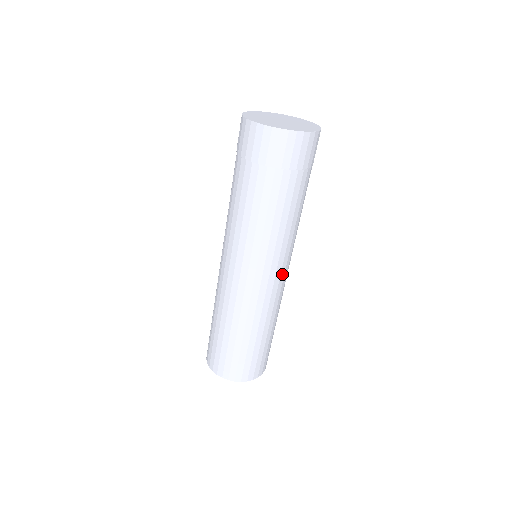
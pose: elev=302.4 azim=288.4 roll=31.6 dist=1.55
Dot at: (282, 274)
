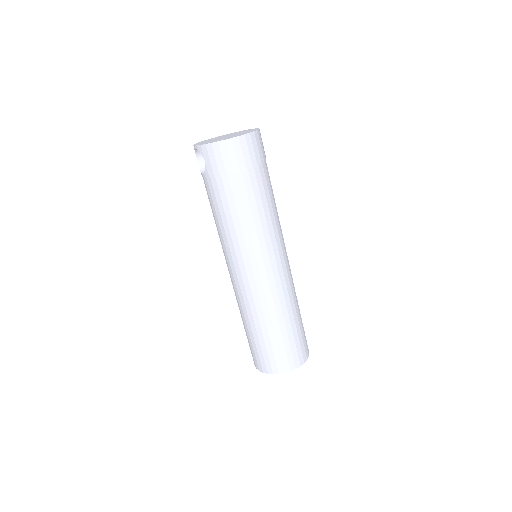
Dot at: (286, 253)
